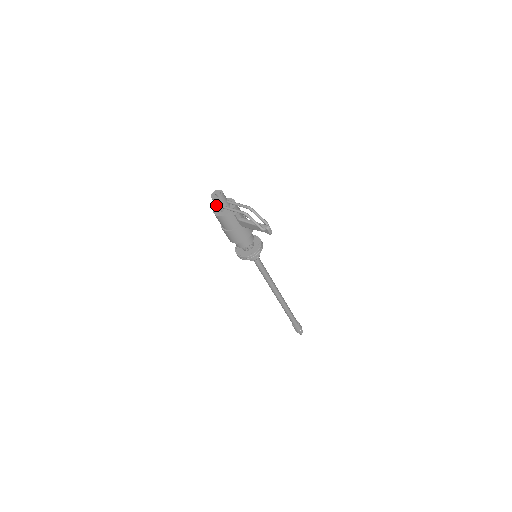
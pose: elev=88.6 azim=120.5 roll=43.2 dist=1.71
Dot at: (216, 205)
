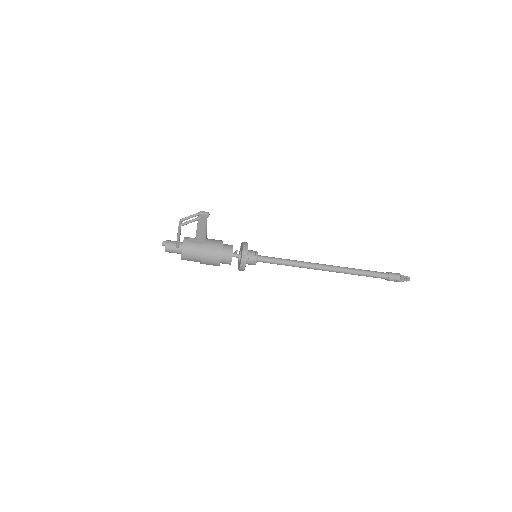
Dot at: (173, 252)
